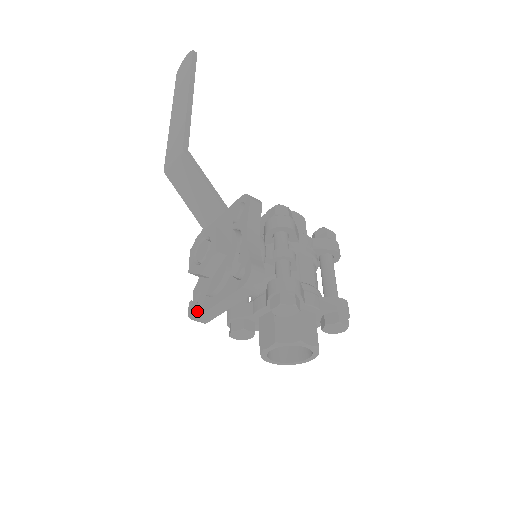
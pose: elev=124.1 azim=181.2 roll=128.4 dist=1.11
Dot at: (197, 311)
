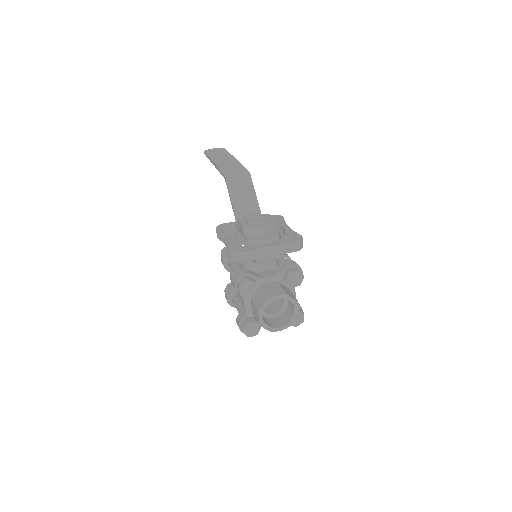
Dot at: (243, 249)
